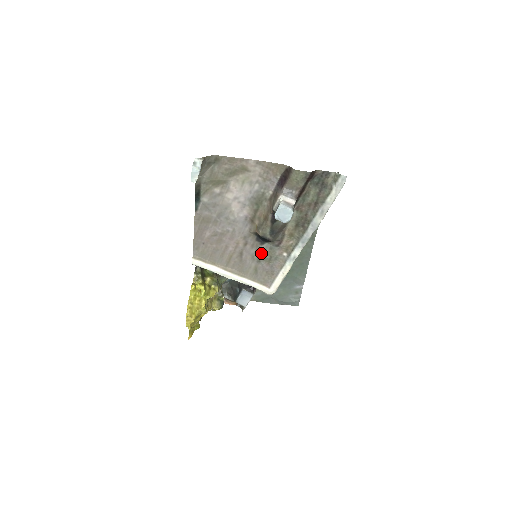
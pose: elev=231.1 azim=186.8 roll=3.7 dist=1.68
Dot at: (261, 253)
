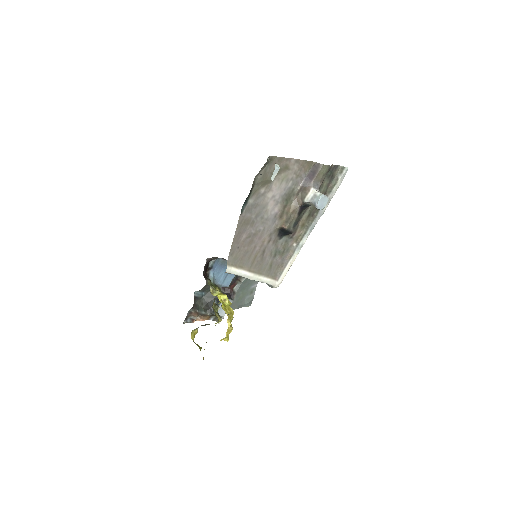
Dot at: (278, 247)
